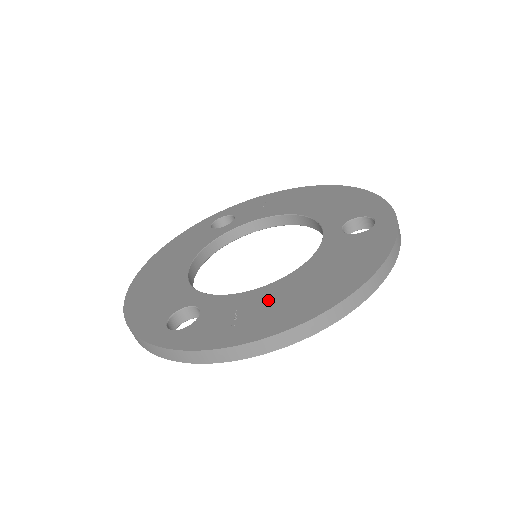
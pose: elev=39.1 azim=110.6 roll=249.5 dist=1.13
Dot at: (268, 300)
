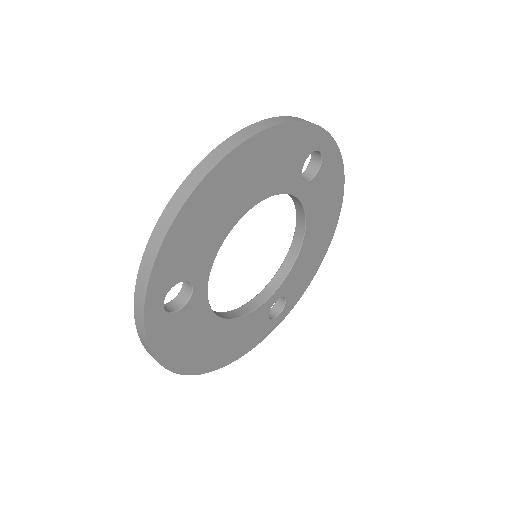
Dot at: occluded
